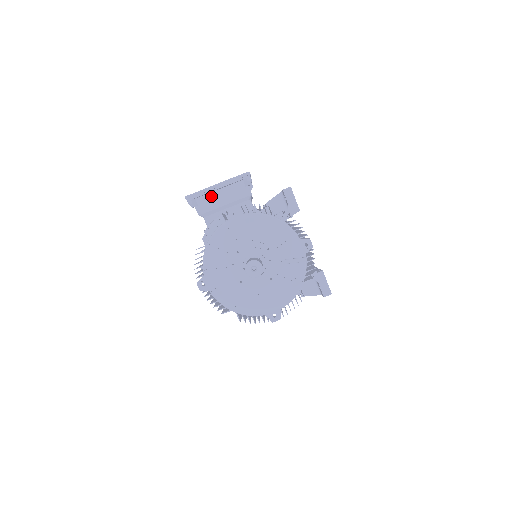
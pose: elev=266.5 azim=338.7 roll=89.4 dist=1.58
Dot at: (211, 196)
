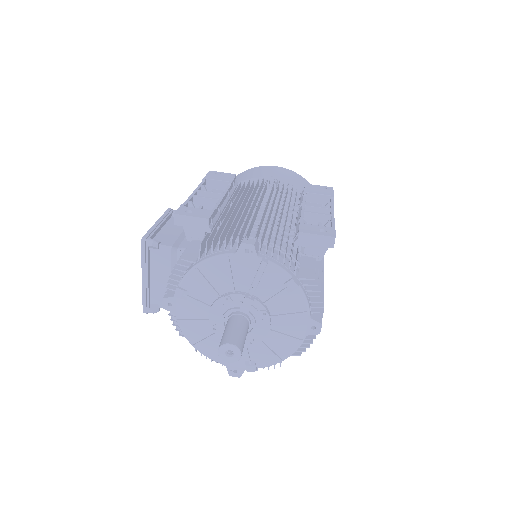
Dot at: (154, 288)
